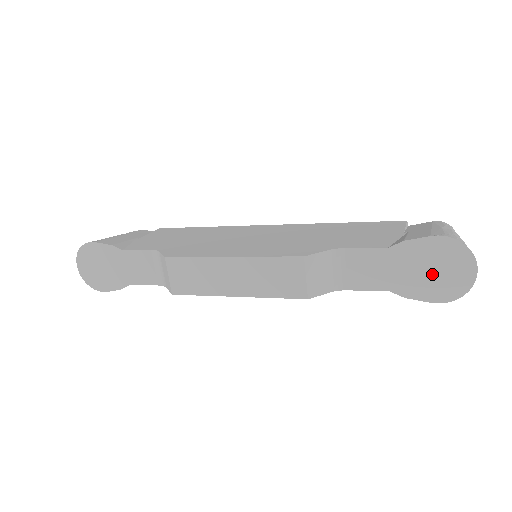
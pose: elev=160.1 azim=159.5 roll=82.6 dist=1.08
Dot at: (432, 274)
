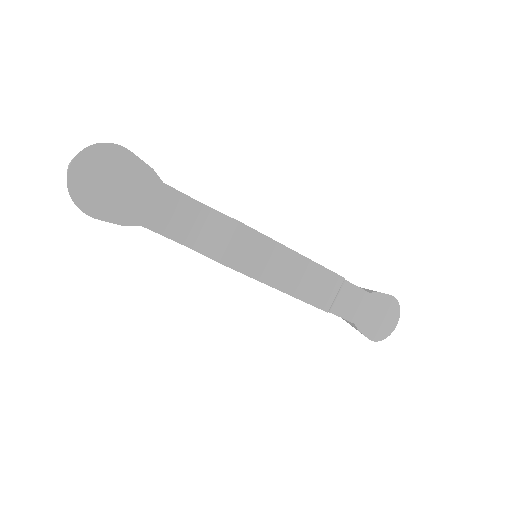
Dot at: (379, 320)
